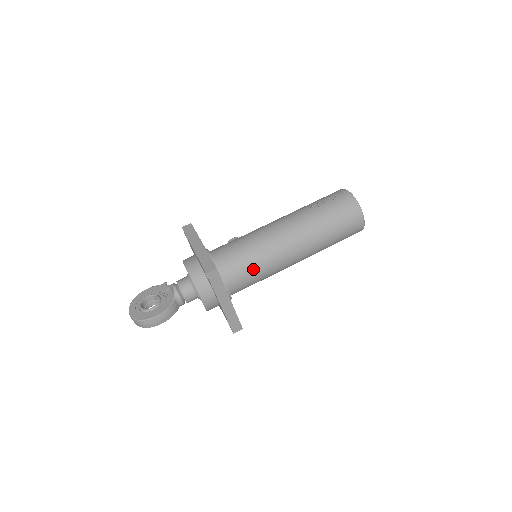
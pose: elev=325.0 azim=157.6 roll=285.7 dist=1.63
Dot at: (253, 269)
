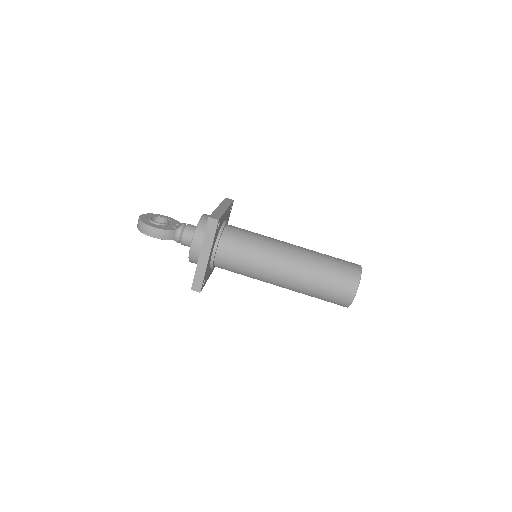
Dot at: (244, 255)
